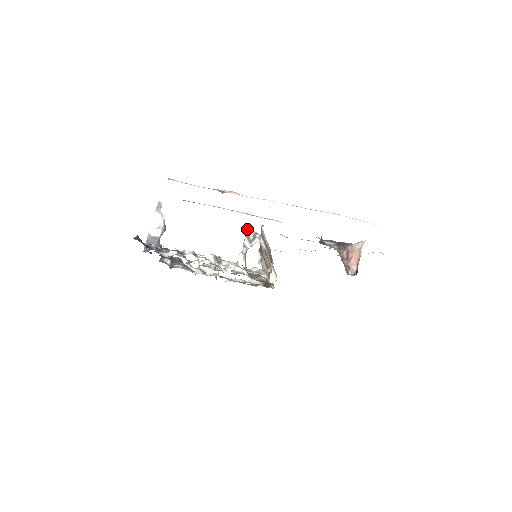
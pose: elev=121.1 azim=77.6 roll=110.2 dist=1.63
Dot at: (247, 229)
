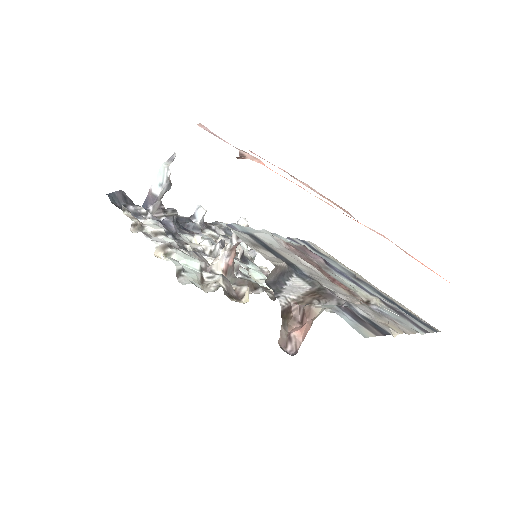
Dot at: (240, 218)
